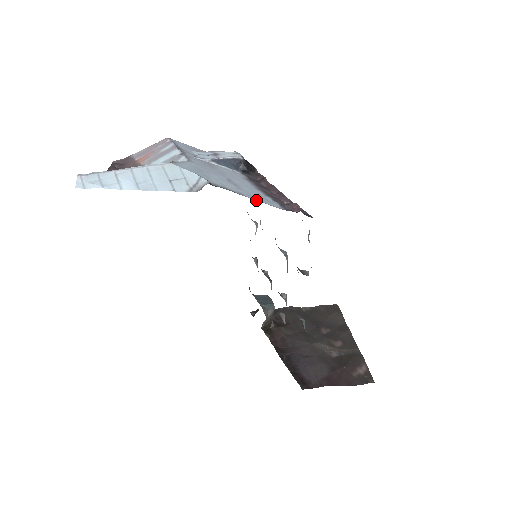
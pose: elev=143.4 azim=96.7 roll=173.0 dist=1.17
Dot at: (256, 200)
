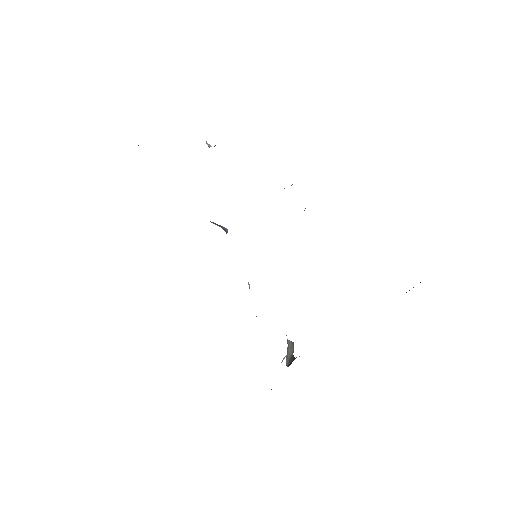
Dot at: occluded
